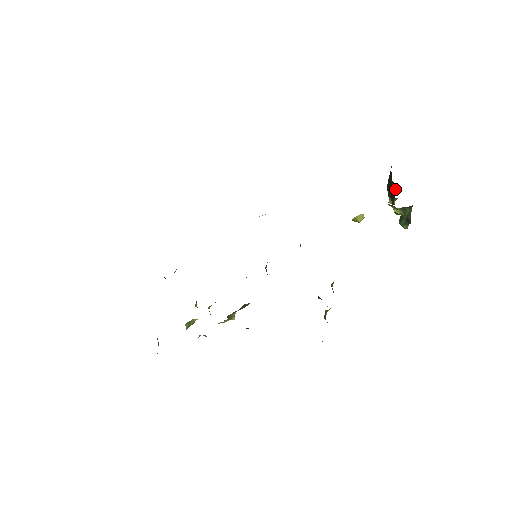
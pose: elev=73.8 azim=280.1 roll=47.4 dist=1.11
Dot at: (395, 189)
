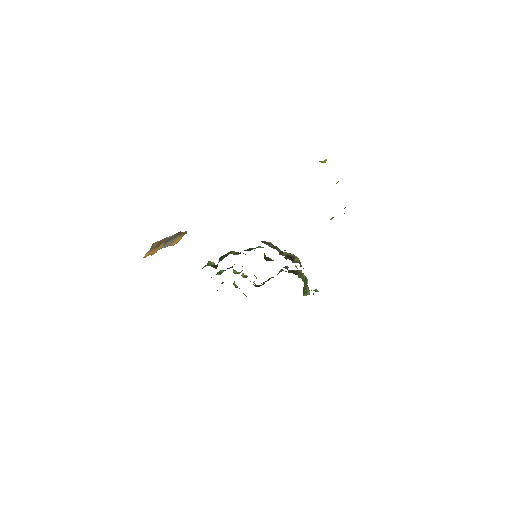
Dot at: occluded
